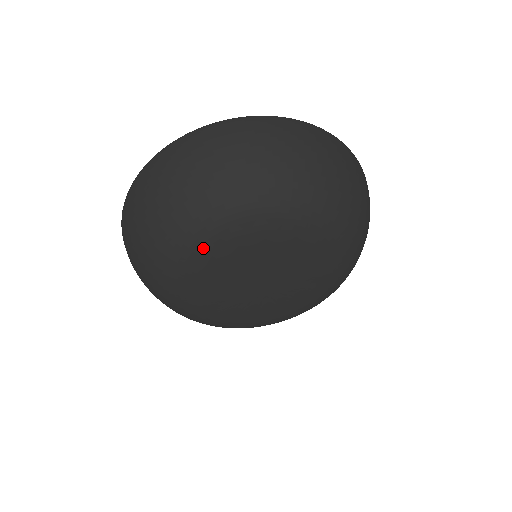
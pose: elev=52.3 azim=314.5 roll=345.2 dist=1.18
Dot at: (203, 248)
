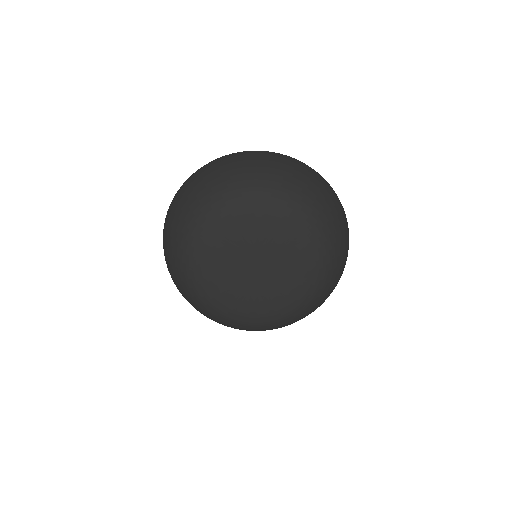
Dot at: (260, 207)
